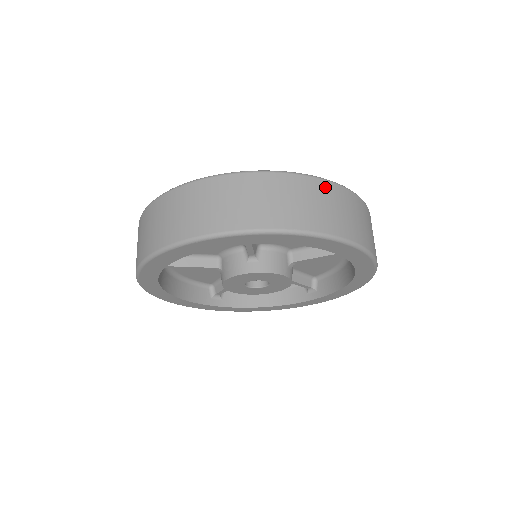
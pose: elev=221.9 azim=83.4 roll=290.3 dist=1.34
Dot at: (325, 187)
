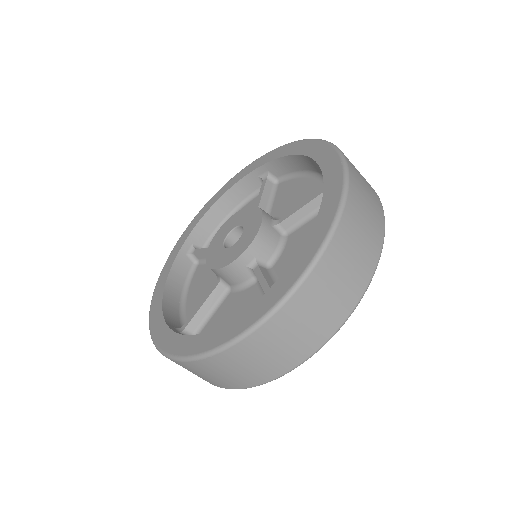
Dot at: (205, 364)
